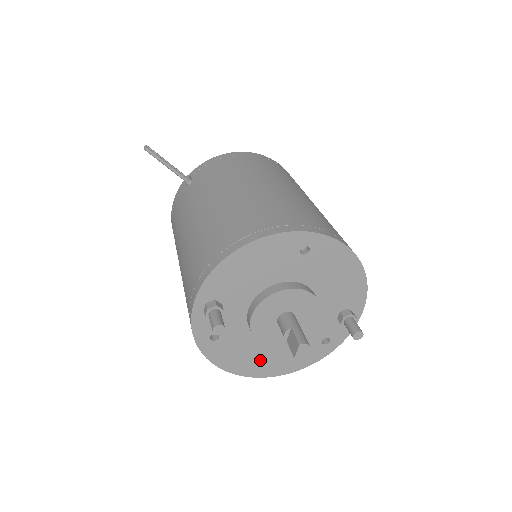
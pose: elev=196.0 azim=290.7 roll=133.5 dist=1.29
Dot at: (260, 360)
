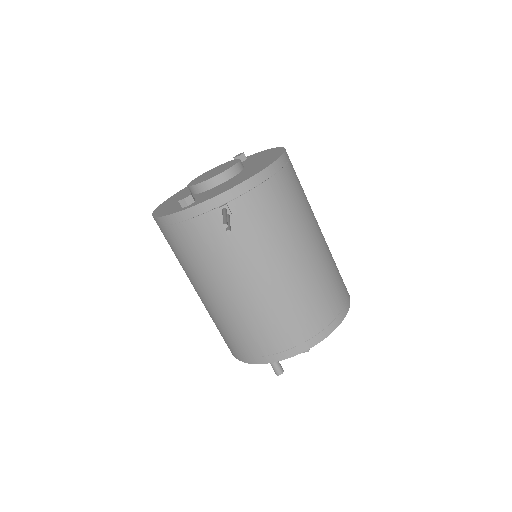
Dot at: occluded
